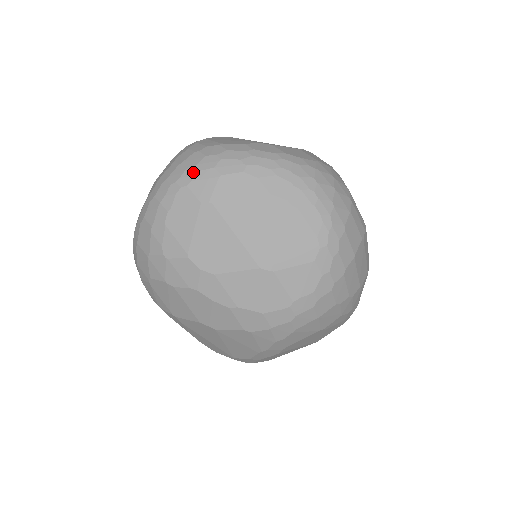
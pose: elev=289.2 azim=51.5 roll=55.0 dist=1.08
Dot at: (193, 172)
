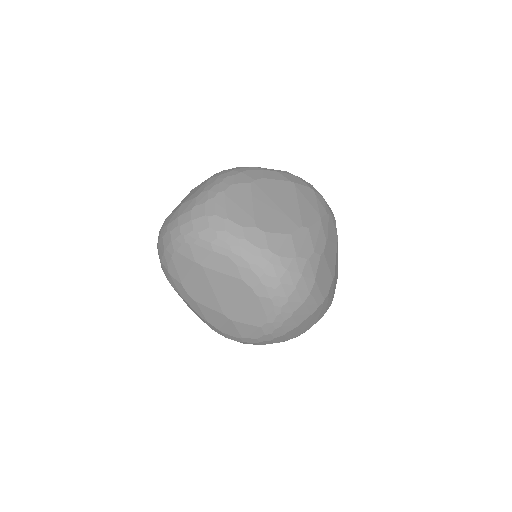
Dot at: (196, 237)
